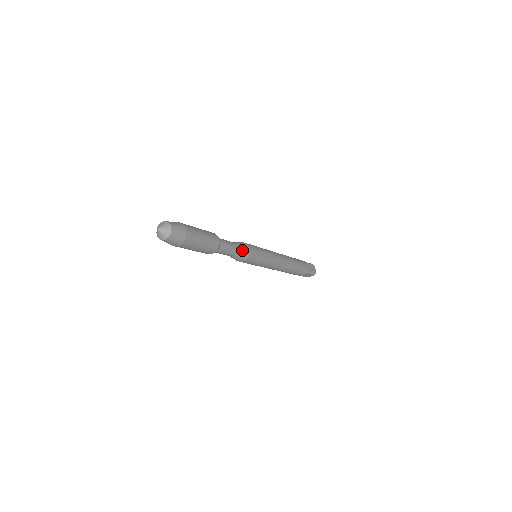
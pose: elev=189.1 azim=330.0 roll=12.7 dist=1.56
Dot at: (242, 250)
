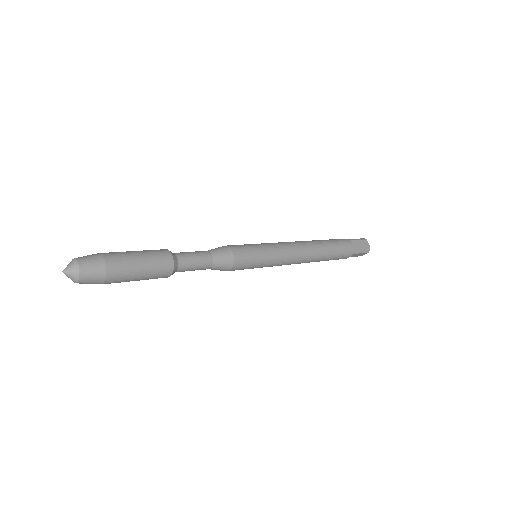
Dot at: (221, 259)
